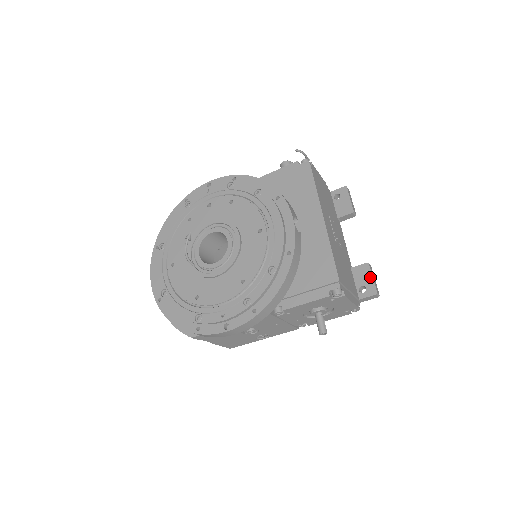
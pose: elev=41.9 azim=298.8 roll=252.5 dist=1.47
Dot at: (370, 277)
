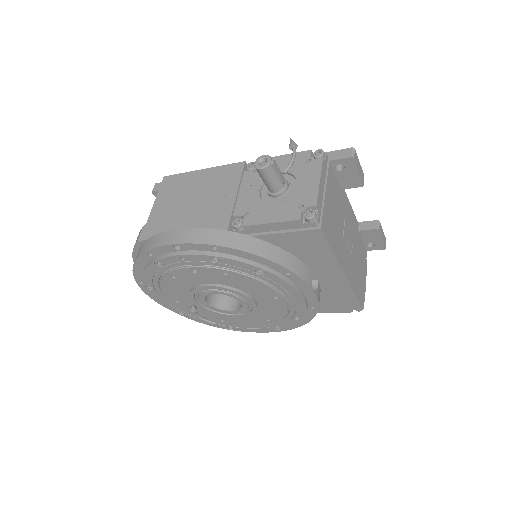
Dot at: (380, 239)
